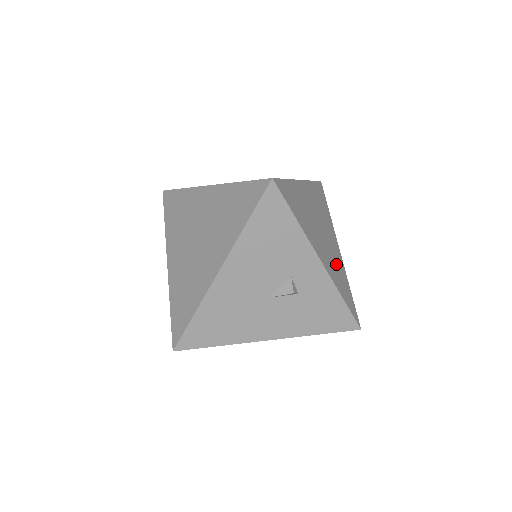
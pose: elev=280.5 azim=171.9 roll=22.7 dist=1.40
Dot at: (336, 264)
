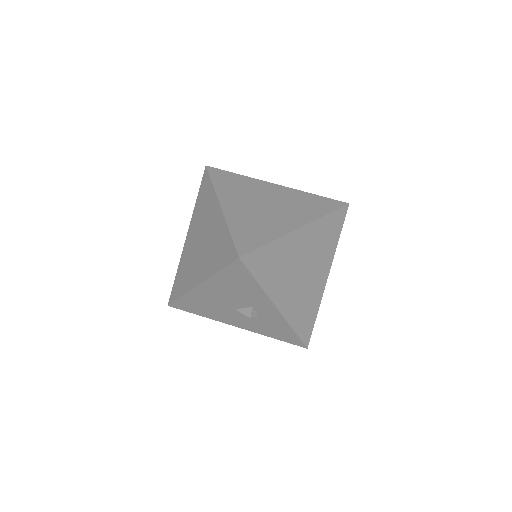
Dot at: (307, 298)
